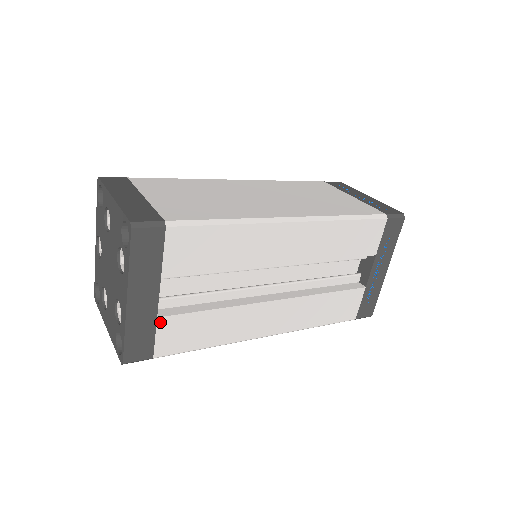
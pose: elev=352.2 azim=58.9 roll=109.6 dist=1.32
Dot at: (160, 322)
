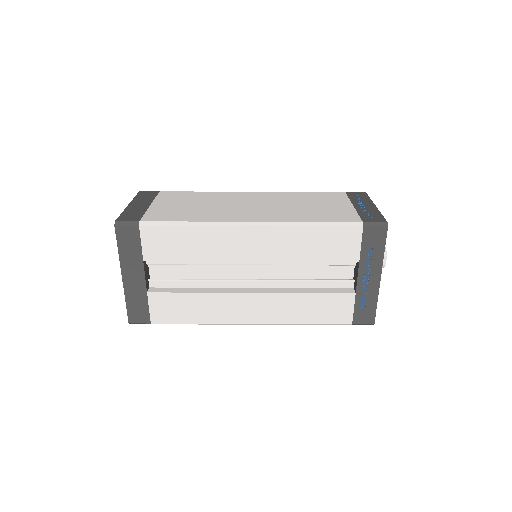
Dot at: (150, 296)
